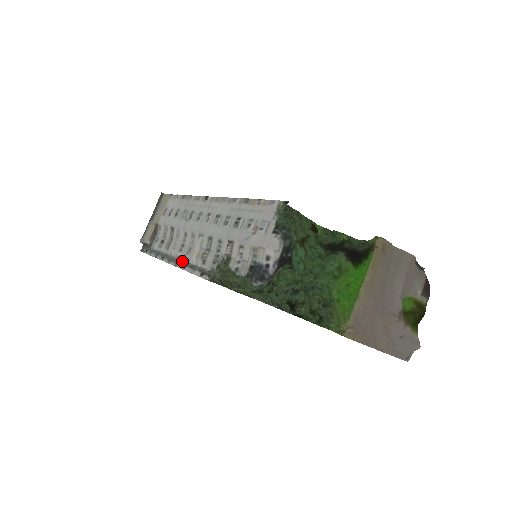
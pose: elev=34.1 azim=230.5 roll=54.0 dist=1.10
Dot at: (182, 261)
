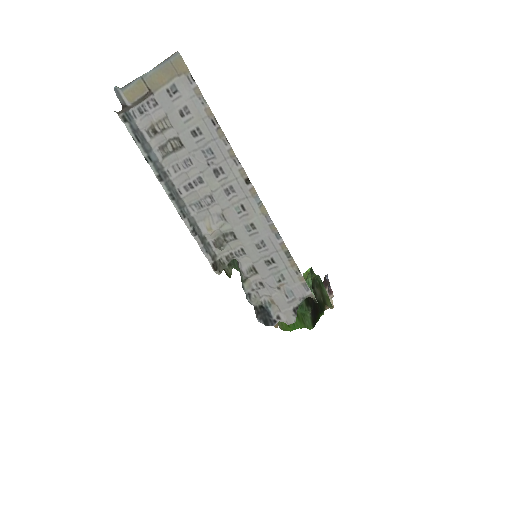
Dot at: (188, 211)
